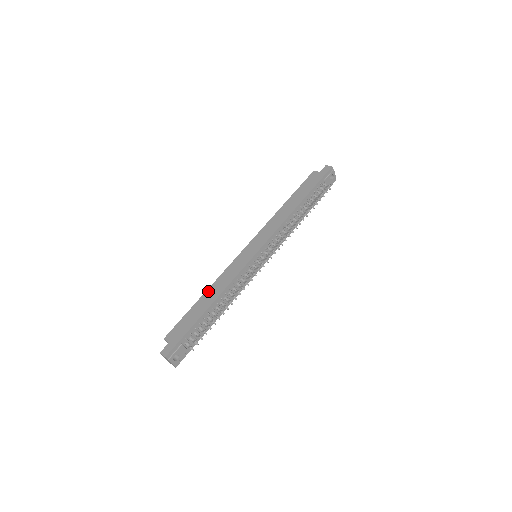
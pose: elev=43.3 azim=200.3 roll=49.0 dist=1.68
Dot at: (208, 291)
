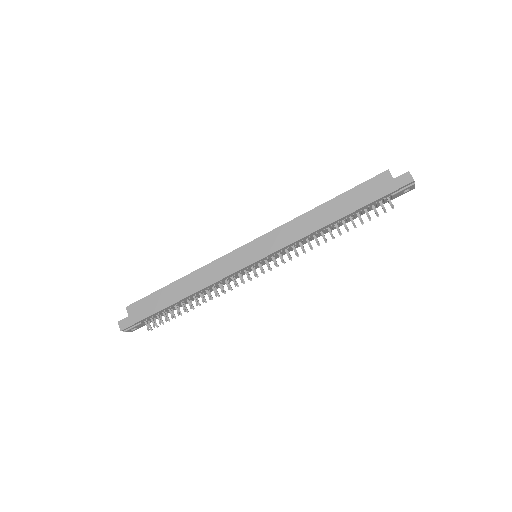
Dot at: (185, 279)
